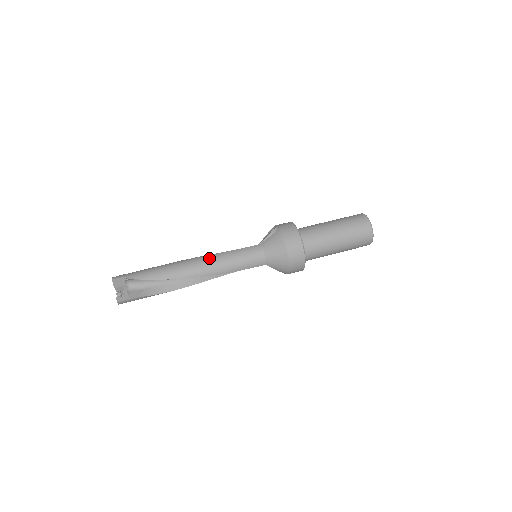
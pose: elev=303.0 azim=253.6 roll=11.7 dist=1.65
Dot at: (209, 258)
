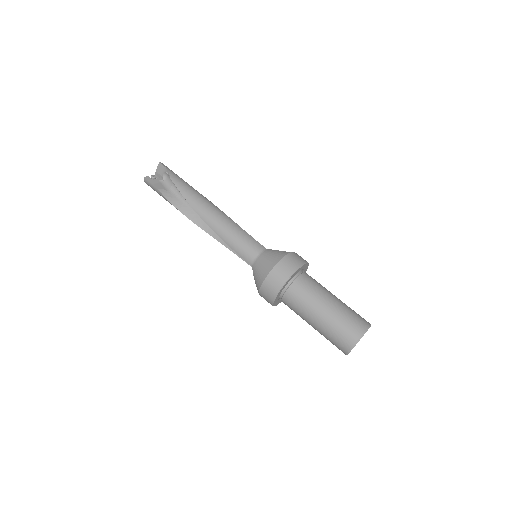
Dot at: (224, 216)
